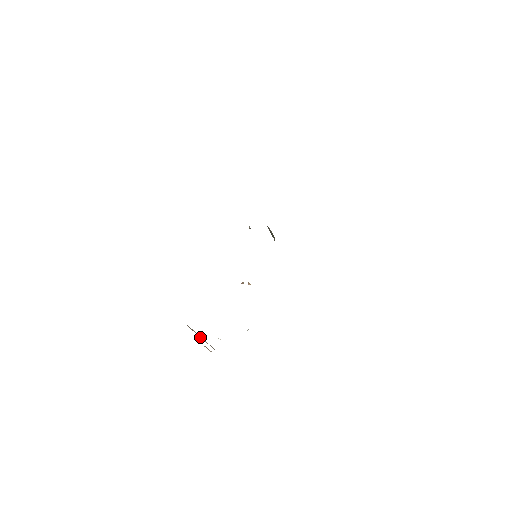
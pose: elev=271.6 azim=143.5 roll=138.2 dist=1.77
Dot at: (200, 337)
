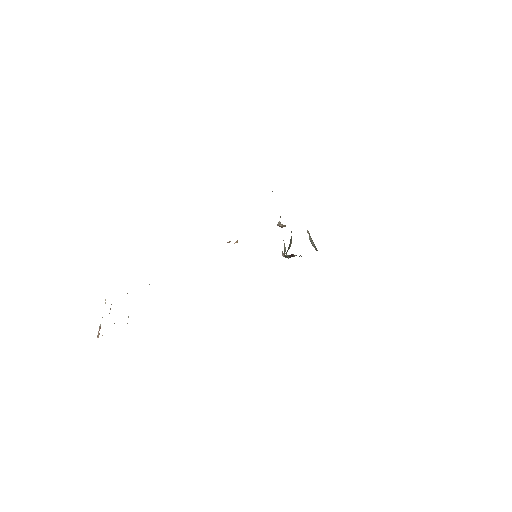
Dot at: occluded
